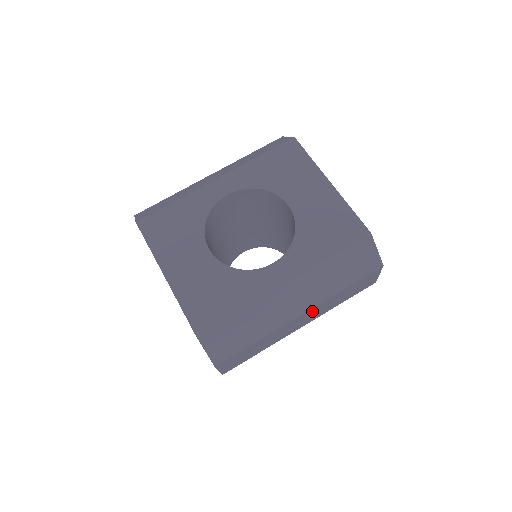
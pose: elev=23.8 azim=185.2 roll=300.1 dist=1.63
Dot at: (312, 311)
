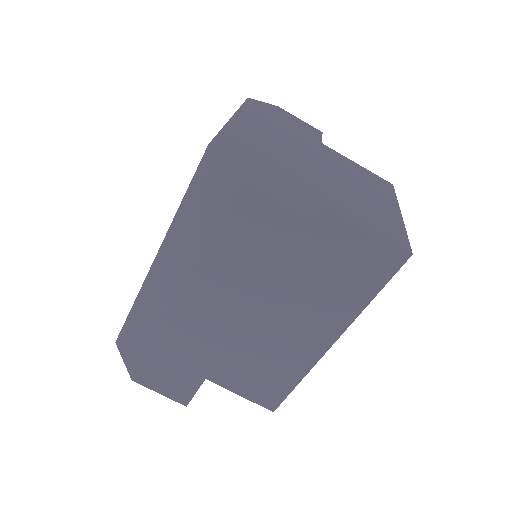
Dot at: (199, 292)
